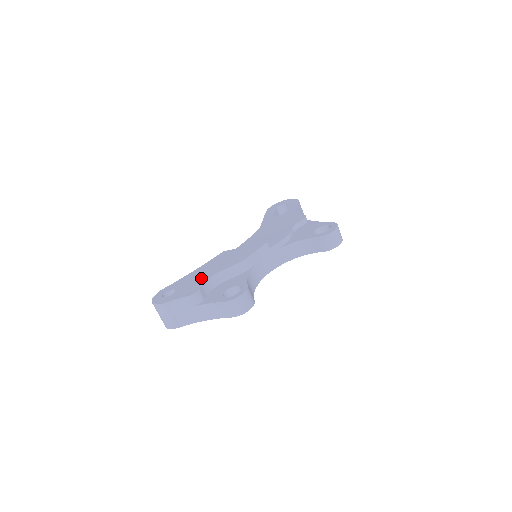
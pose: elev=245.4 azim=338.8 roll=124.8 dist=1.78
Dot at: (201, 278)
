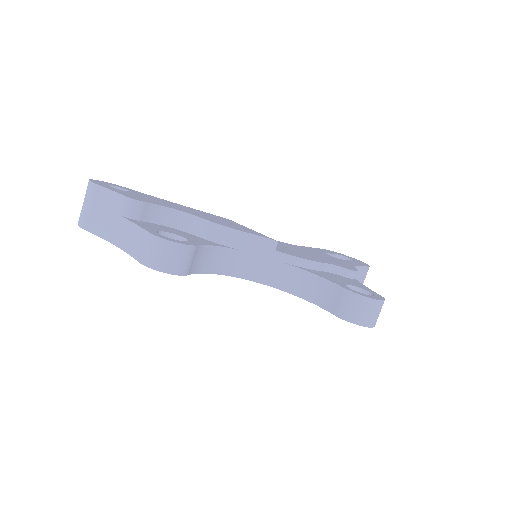
Dot at: (165, 204)
